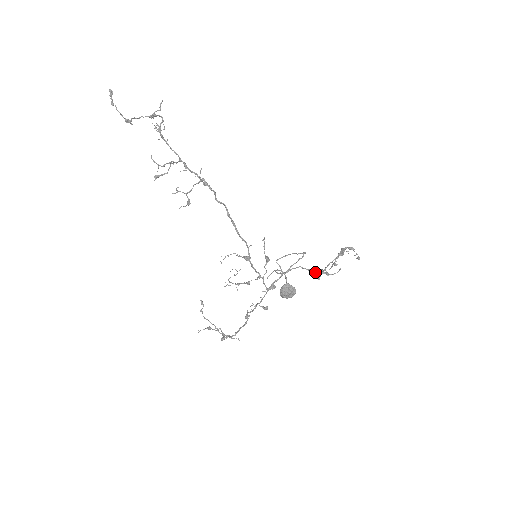
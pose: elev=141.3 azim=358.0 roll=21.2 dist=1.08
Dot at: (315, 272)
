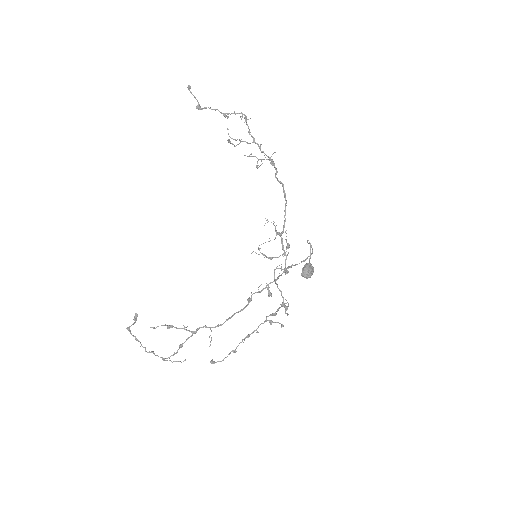
Dot at: occluded
